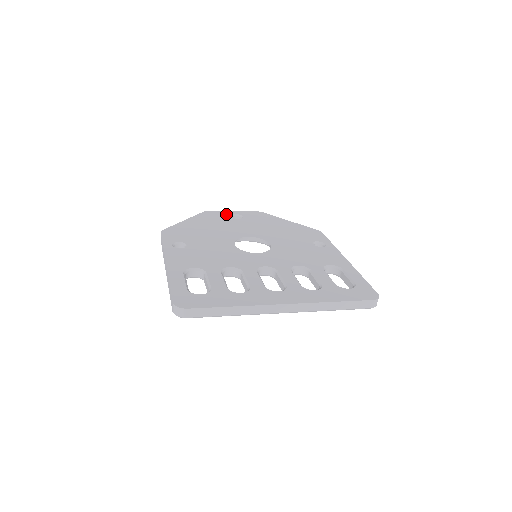
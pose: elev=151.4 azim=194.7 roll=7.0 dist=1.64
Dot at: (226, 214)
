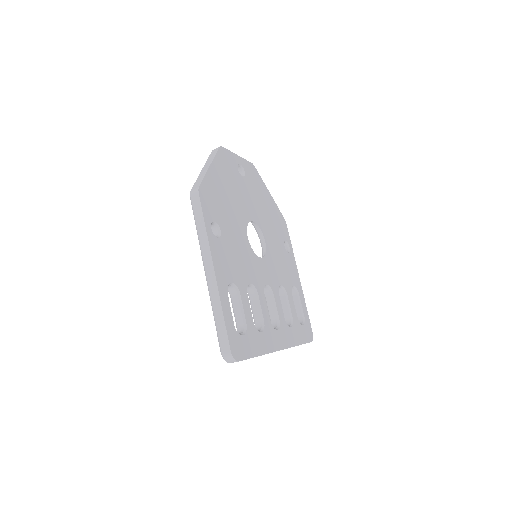
Dot at: (235, 161)
